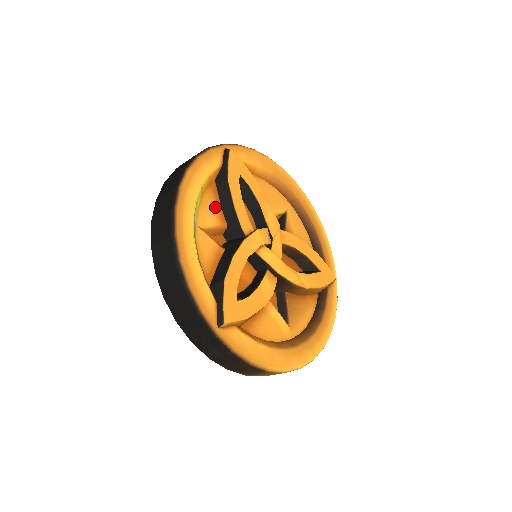
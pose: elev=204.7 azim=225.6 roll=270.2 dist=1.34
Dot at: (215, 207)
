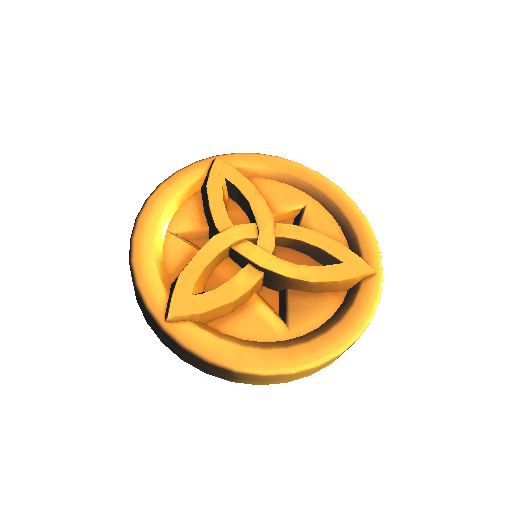
Dot at: (196, 213)
